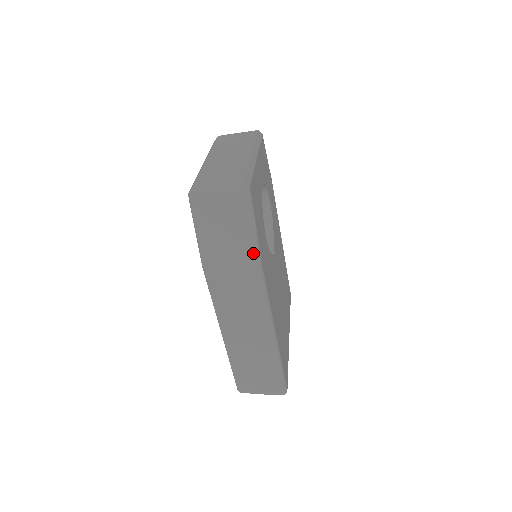
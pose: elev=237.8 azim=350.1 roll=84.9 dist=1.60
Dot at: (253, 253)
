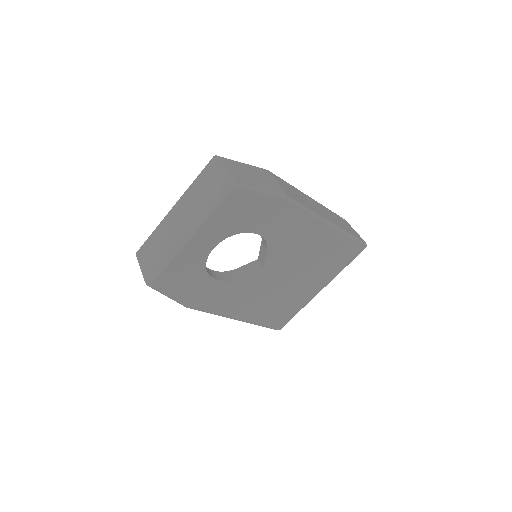
Dot at: occluded
